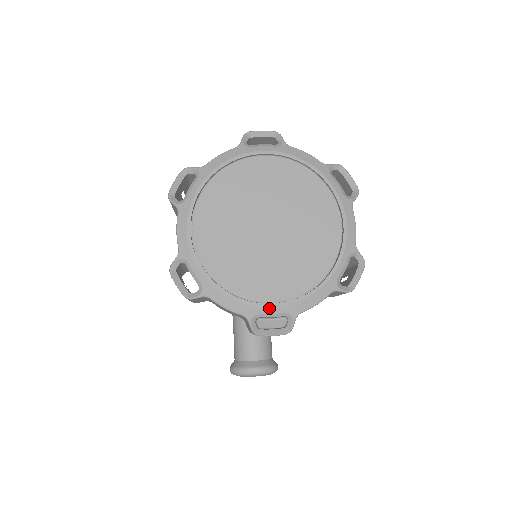
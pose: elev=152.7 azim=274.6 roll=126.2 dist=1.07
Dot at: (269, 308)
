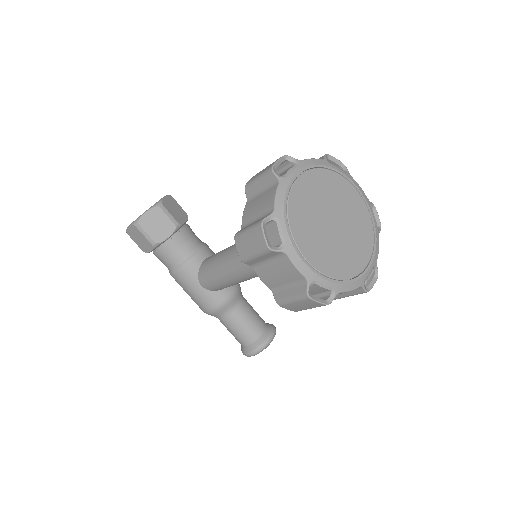
Dot at: (368, 270)
